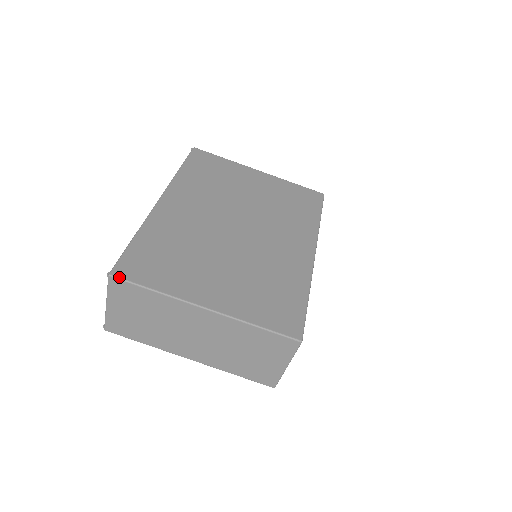
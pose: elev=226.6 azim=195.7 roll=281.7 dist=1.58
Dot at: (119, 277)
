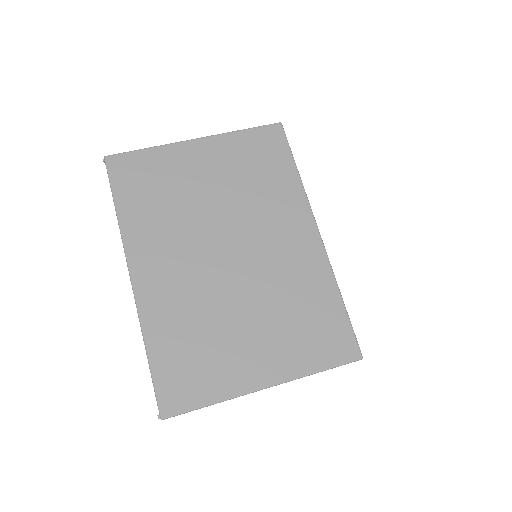
Dot at: (172, 415)
